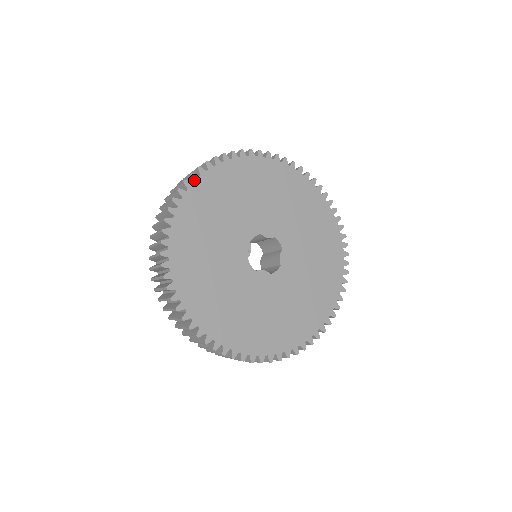
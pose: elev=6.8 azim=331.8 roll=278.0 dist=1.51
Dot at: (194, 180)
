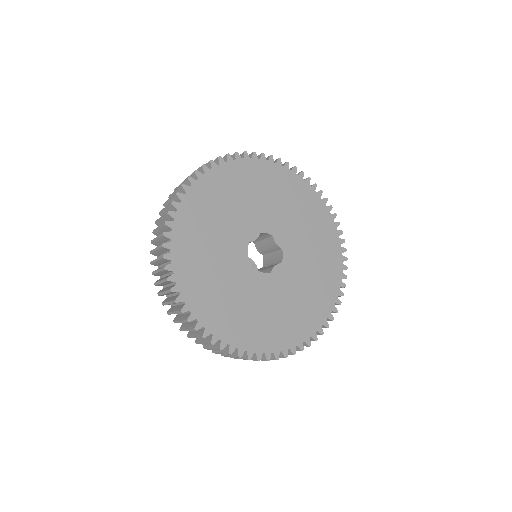
Dot at: (170, 259)
